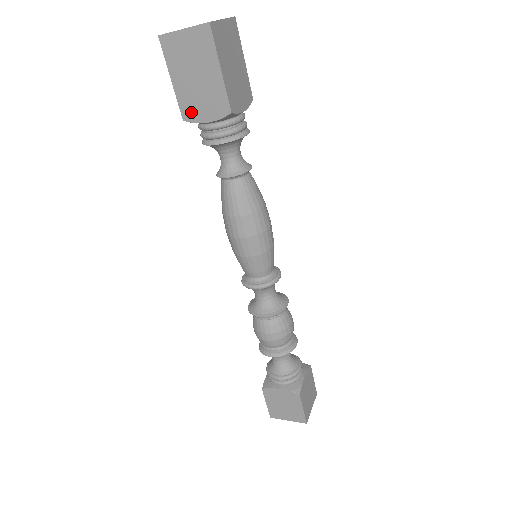
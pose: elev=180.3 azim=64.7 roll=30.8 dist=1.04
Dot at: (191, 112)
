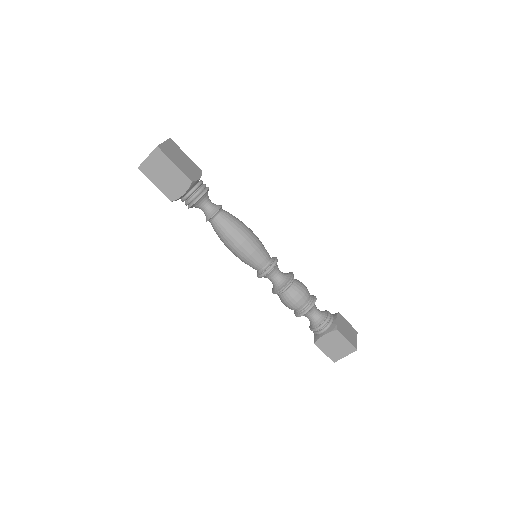
Dot at: (173, 195)
